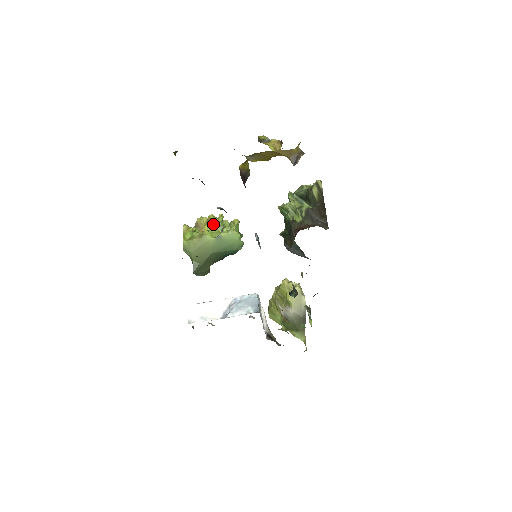
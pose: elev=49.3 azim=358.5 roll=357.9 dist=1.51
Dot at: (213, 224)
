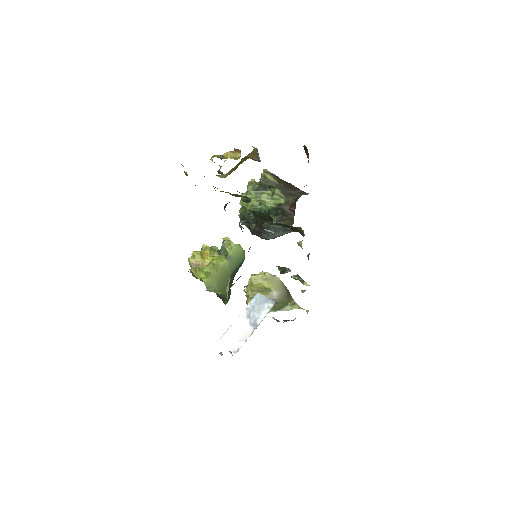
Dot at: (208, 255)
